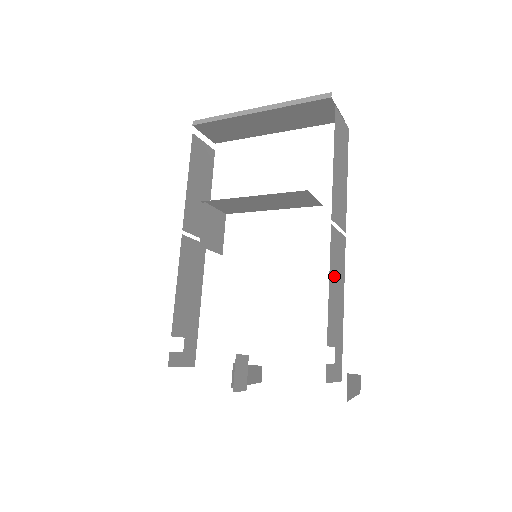
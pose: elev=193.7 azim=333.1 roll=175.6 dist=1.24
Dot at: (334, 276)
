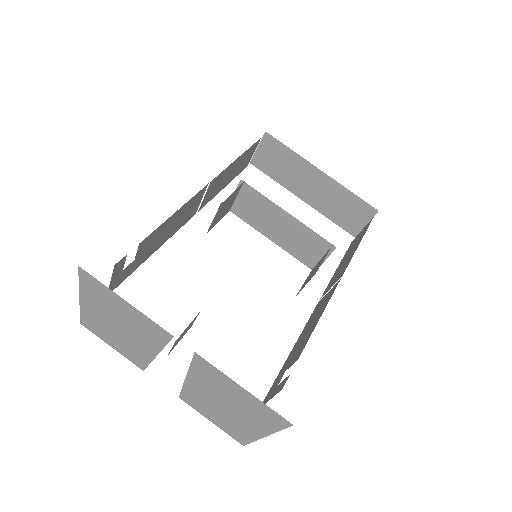
Dot at: occluded
